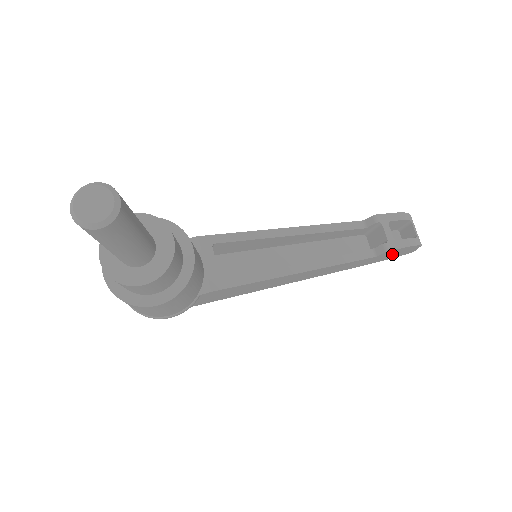
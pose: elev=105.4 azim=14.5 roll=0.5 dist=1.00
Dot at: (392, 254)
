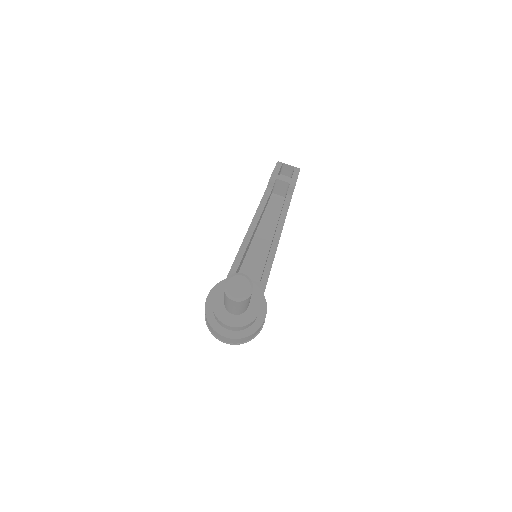
Dot at: occluded
